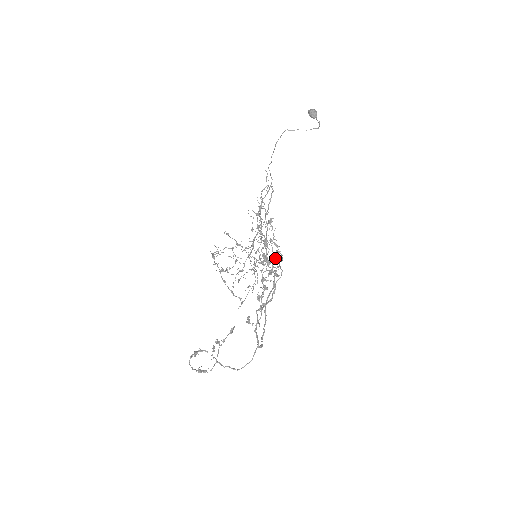
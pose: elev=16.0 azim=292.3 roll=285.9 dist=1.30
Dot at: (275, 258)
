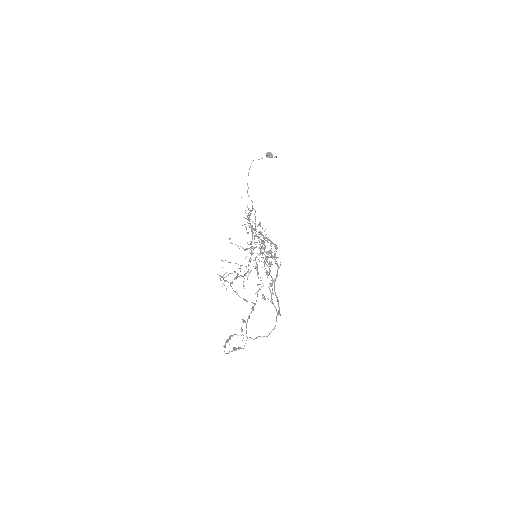
Dot at: occluded
